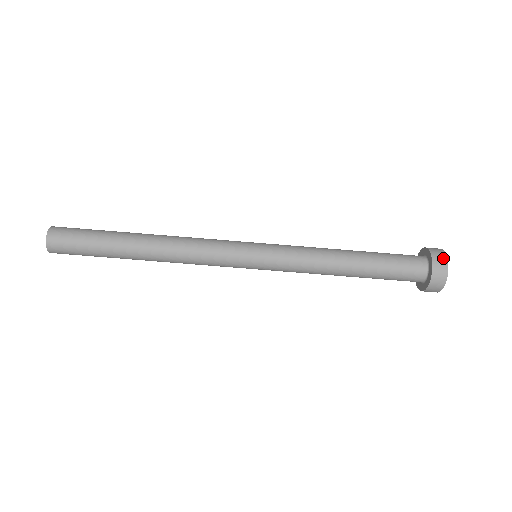
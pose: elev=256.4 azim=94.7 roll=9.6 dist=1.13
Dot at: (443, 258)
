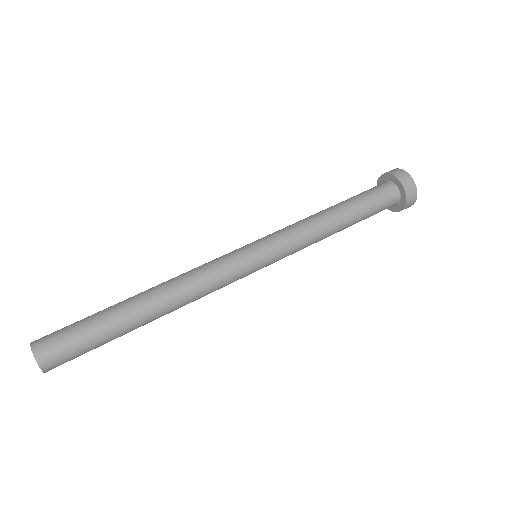
Dot at: (398, 170)
